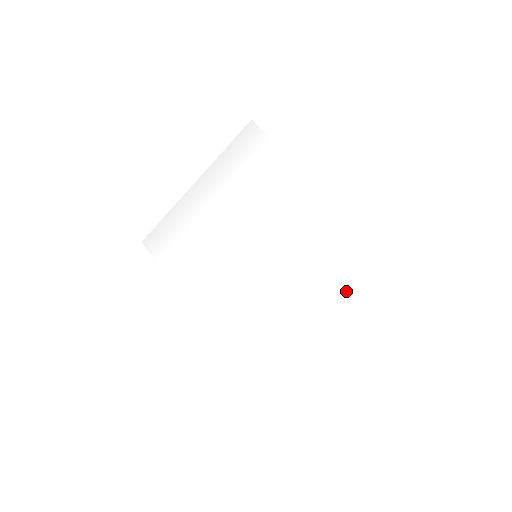
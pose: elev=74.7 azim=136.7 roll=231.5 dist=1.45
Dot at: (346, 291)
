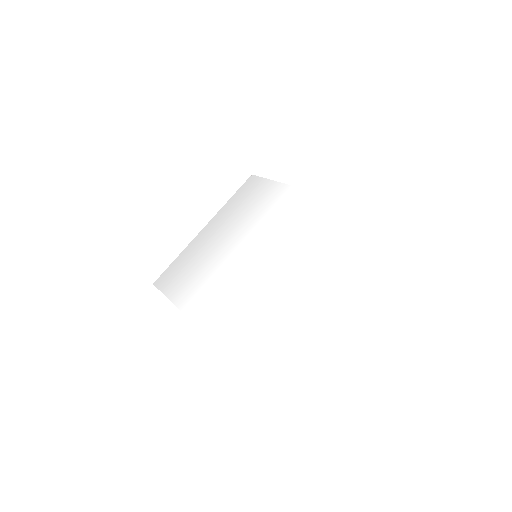
Dot at: (340, 250)
